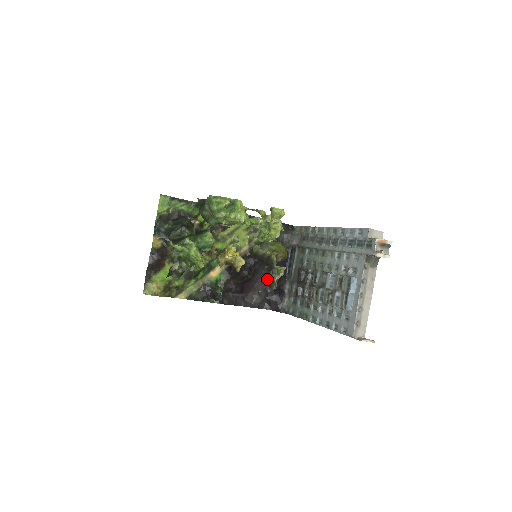
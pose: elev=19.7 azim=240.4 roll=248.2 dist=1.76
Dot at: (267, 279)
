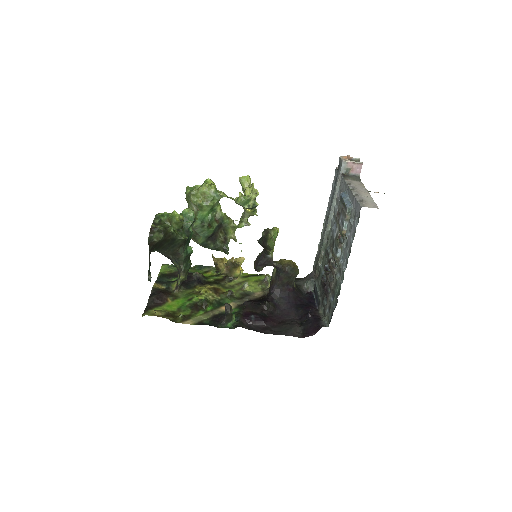
Dot at: (262, 240)
